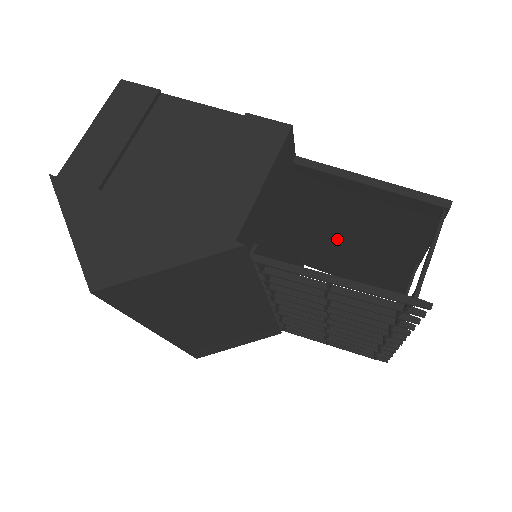
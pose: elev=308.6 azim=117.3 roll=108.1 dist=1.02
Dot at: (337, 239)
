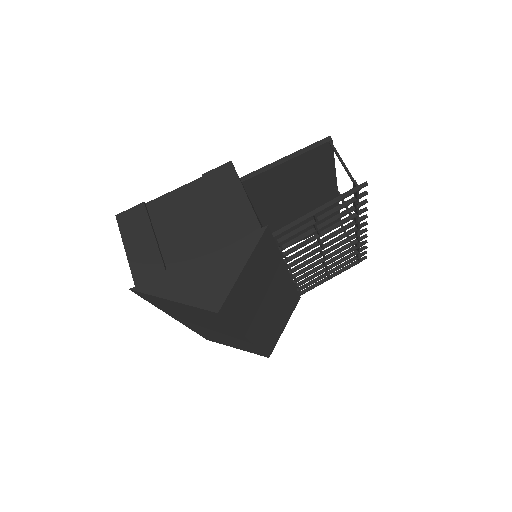
Dot at: (286, 212)
